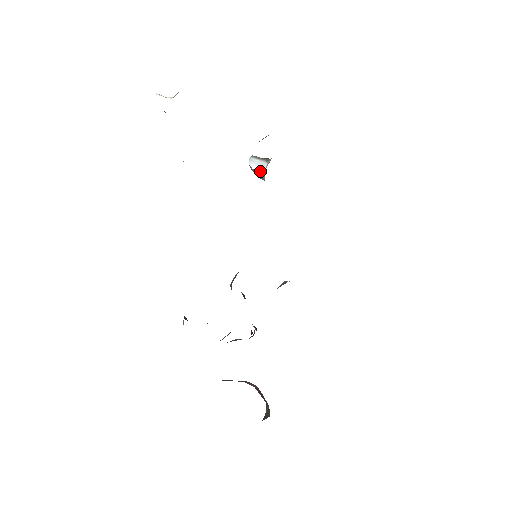
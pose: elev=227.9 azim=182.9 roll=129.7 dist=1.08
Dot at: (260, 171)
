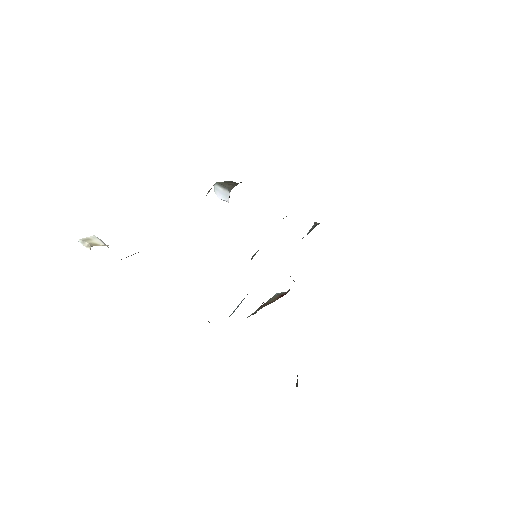
Dot at: occluded
